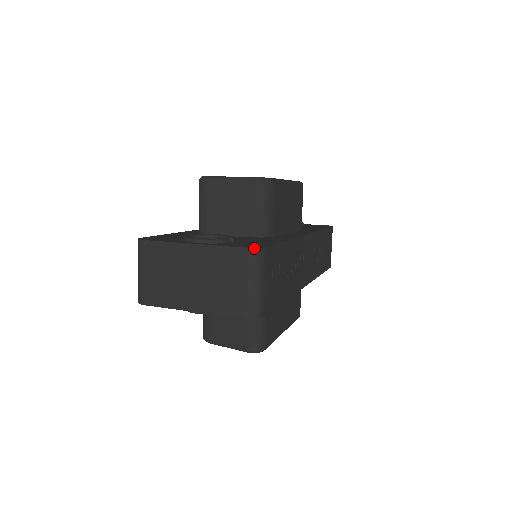
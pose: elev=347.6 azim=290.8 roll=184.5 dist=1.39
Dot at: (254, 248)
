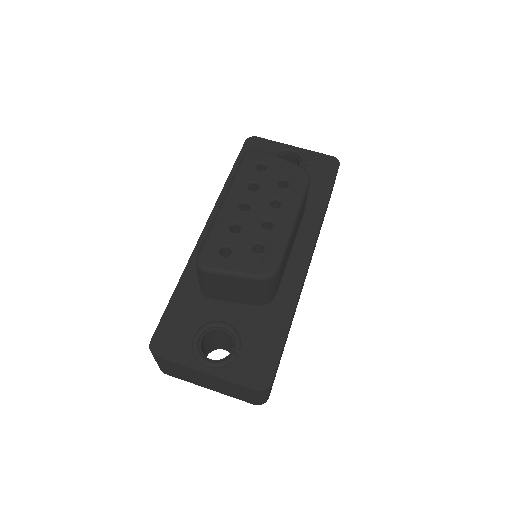
Dot at: (262, 391)
